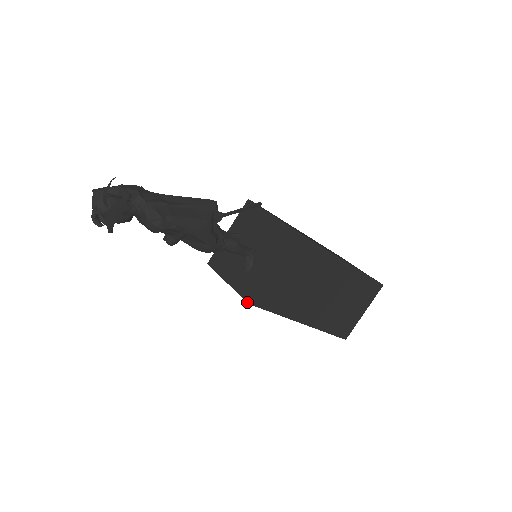
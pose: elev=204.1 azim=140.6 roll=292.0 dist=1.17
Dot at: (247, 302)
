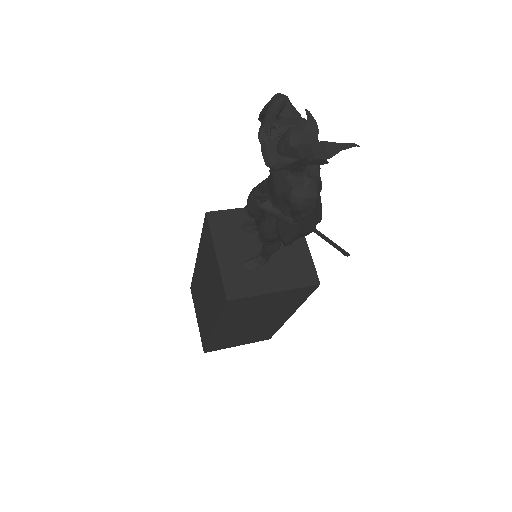
Dot at: (227, 298)
